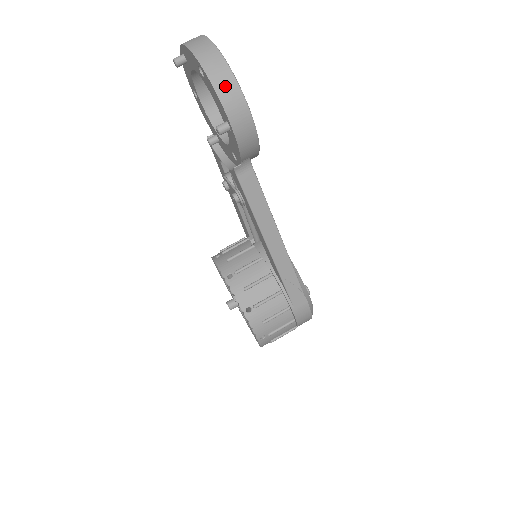
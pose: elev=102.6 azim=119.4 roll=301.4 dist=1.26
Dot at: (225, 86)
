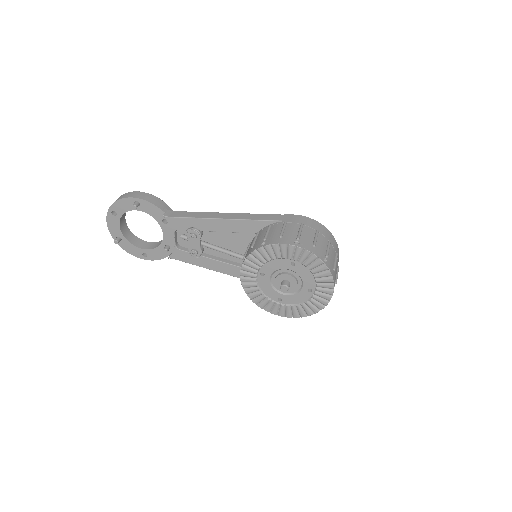
Dot at: (120, 197)
